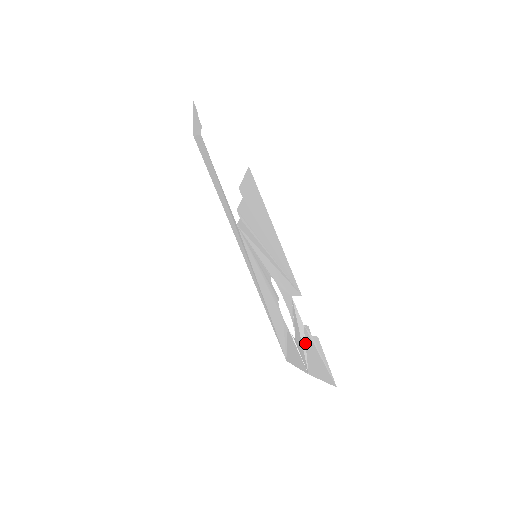
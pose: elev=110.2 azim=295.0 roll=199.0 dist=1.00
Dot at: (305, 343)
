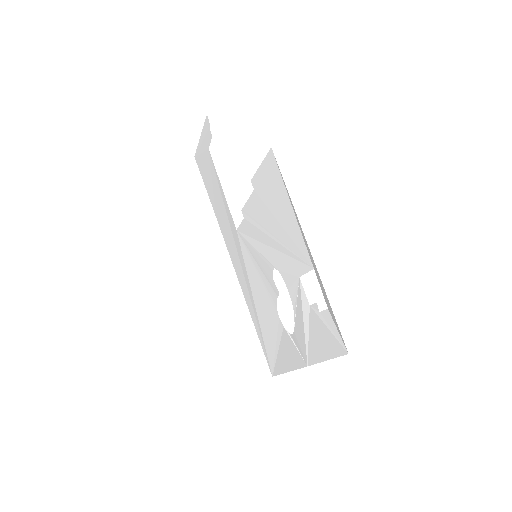
Dot at: (308, 327)
